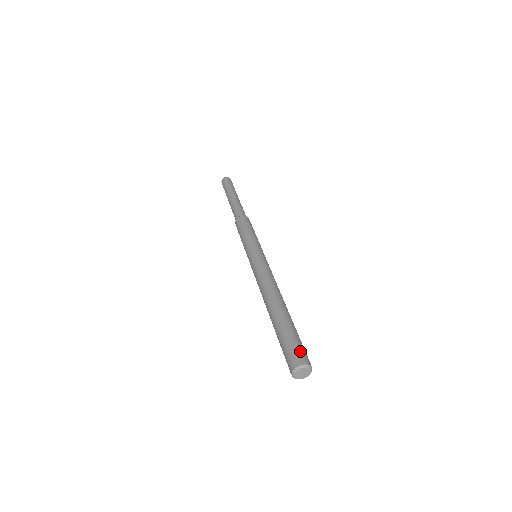
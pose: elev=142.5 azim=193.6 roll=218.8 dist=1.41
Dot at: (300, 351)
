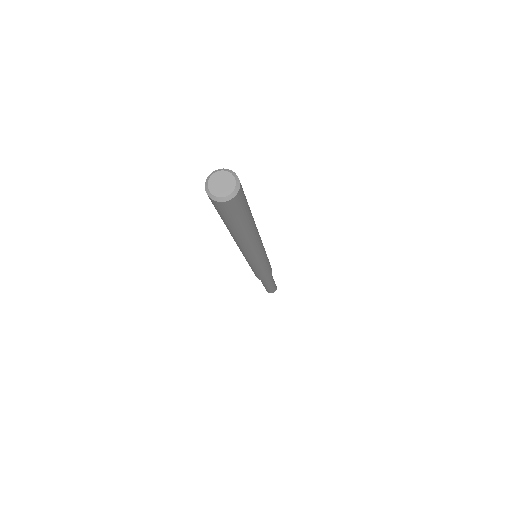
Dot at: occluded
